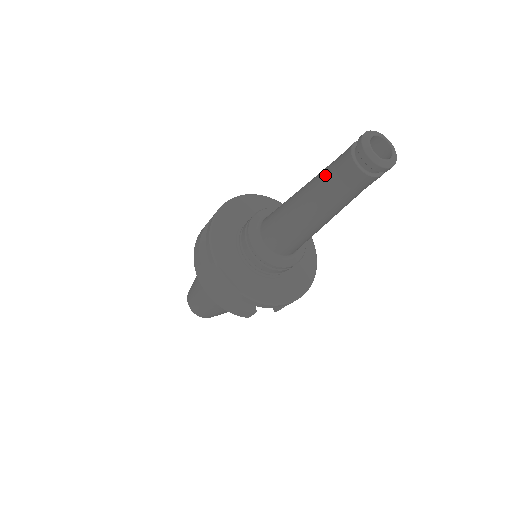
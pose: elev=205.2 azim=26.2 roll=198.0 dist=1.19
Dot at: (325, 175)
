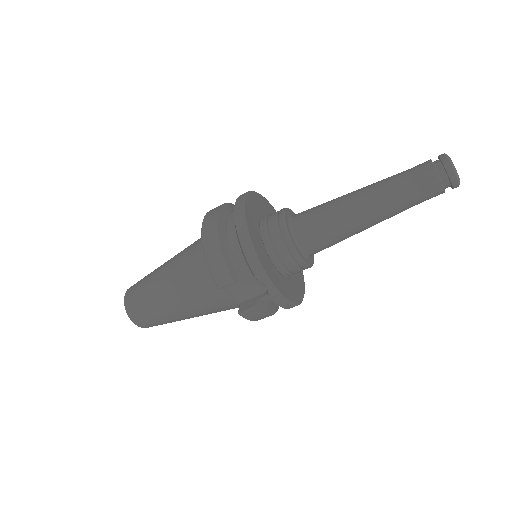
Dot at: occluded
